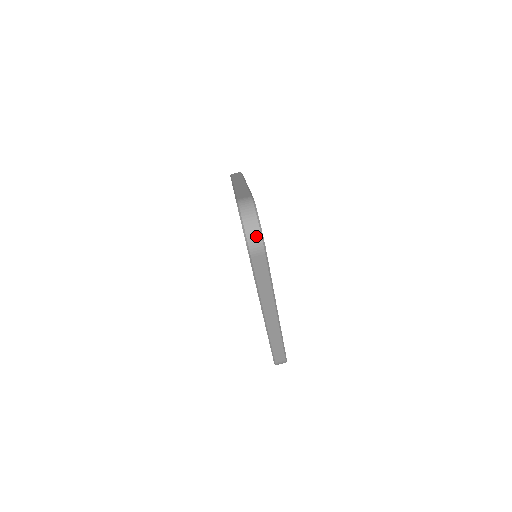
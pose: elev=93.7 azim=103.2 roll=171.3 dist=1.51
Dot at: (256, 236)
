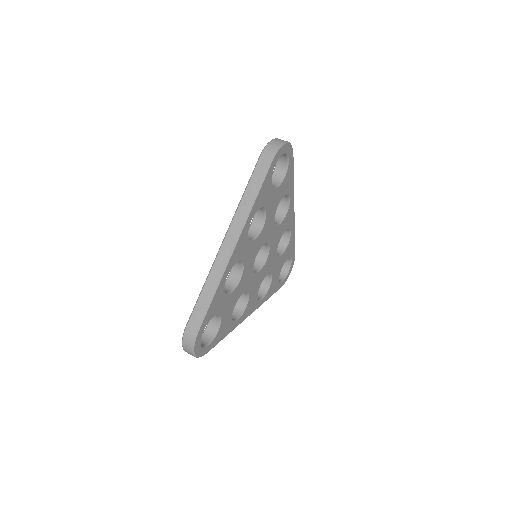
Dot at: (276, 145)
